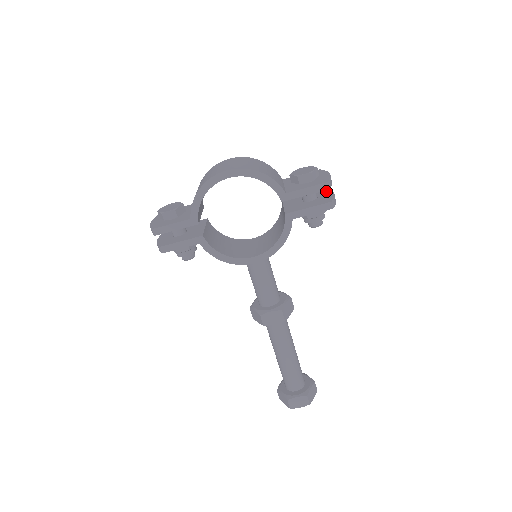
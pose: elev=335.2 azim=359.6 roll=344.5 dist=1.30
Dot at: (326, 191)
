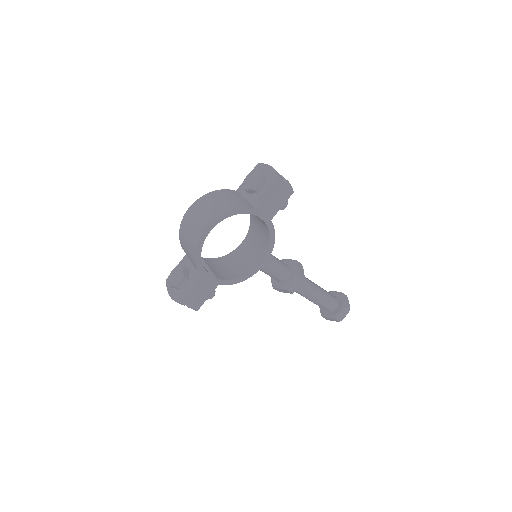
Dot at: occluded
